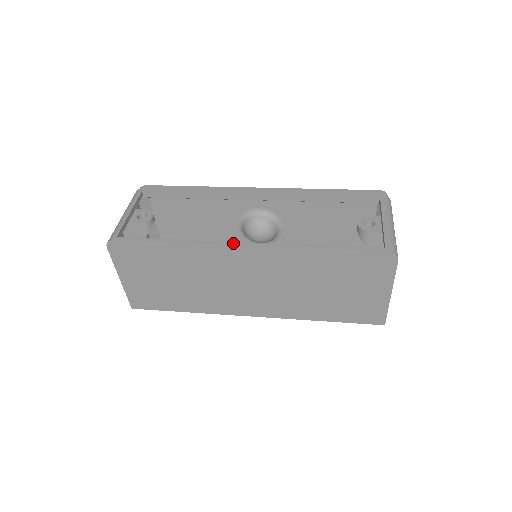
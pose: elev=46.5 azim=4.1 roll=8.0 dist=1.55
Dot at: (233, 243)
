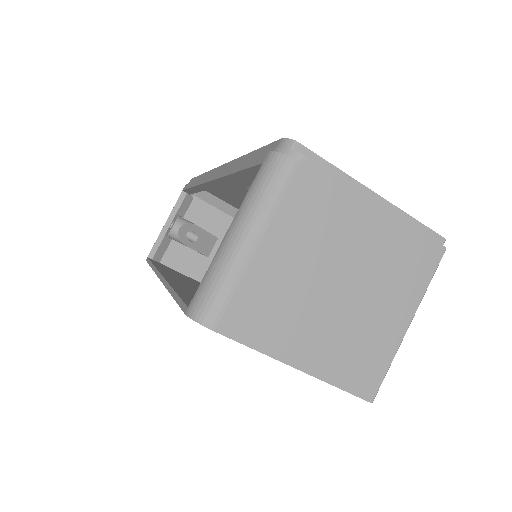
Dot at: (157, 274)
